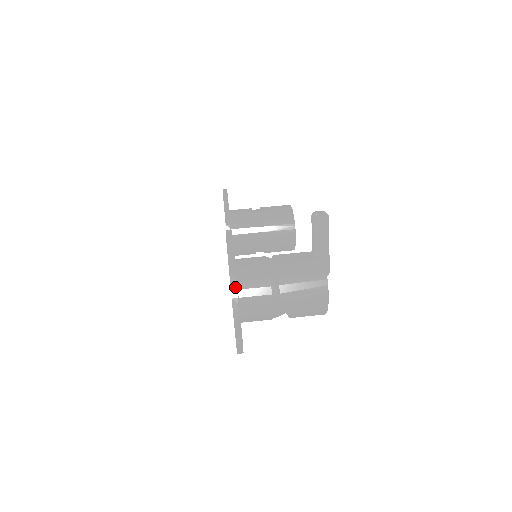
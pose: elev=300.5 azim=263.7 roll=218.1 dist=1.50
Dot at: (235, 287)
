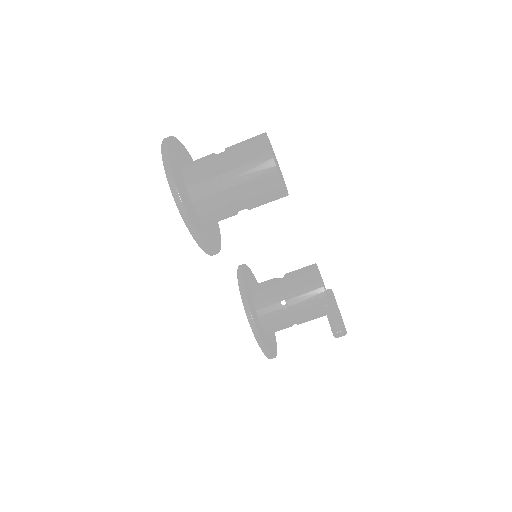
Dot at: occluded
